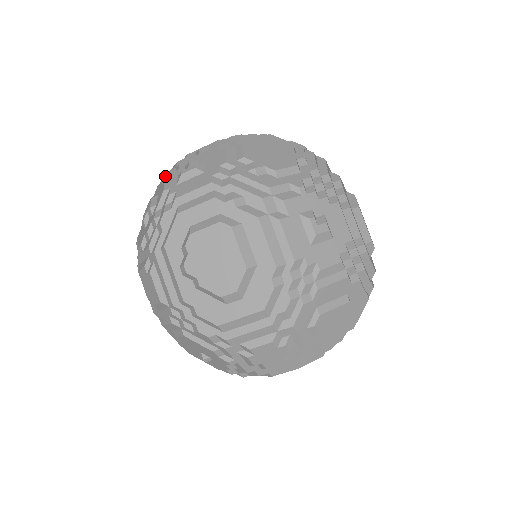
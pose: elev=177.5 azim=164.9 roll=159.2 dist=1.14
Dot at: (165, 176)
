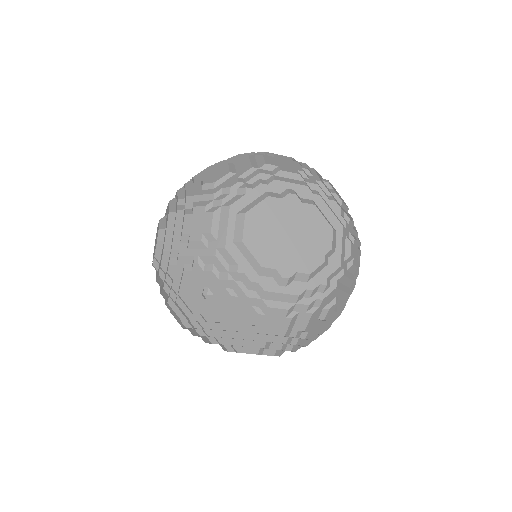
Dot at: occluded
